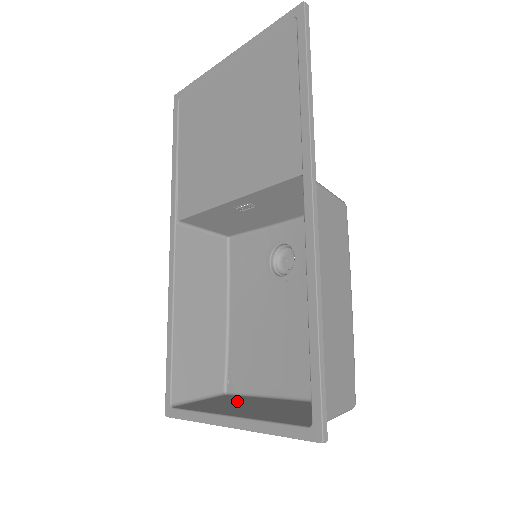
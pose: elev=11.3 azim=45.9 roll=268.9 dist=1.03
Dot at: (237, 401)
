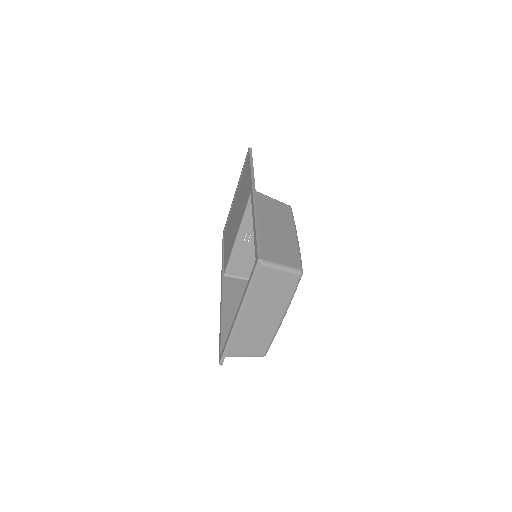
Dot at: (258, 335)
